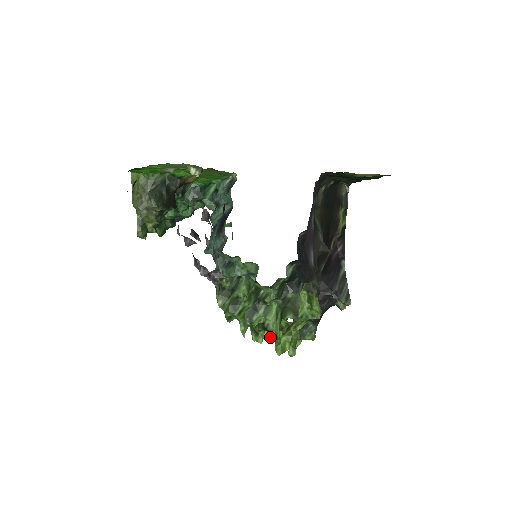
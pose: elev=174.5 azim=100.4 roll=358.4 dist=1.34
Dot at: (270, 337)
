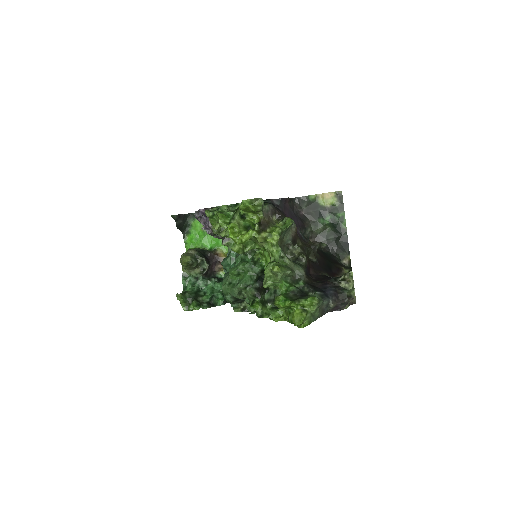
Dot at: (245, 234)
